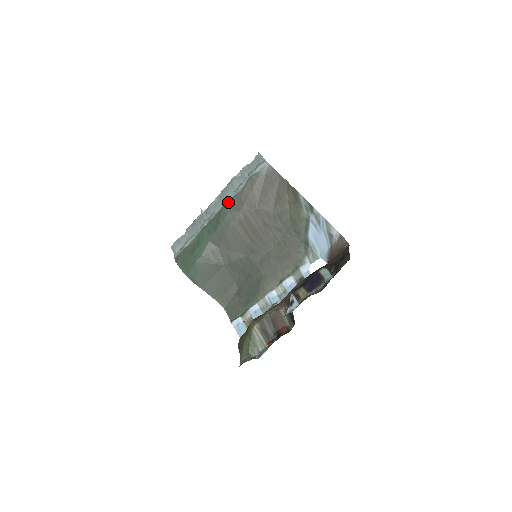
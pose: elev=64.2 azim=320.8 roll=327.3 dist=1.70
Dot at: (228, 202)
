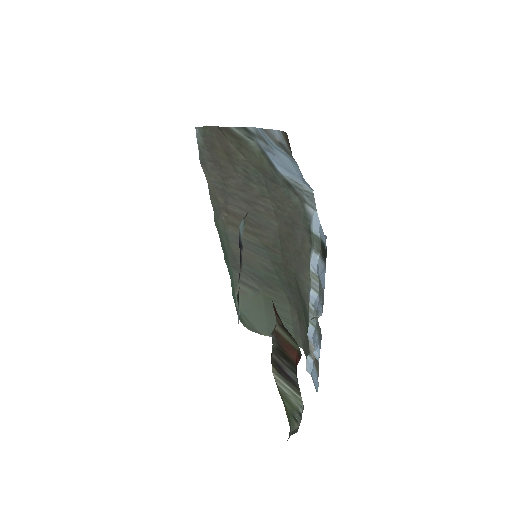
Dot at: (213, 209)
